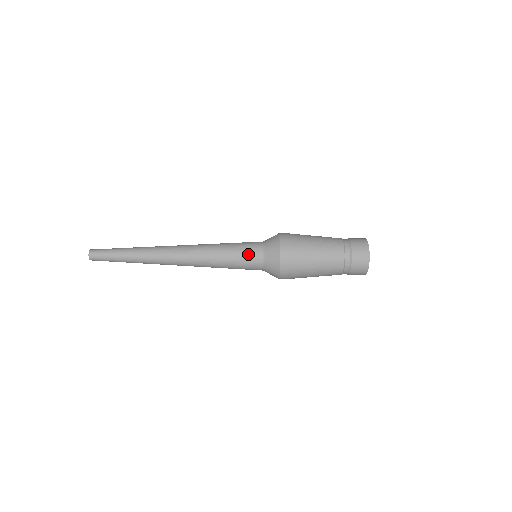
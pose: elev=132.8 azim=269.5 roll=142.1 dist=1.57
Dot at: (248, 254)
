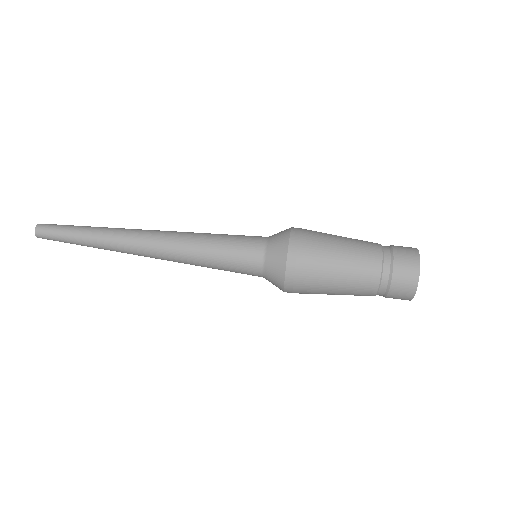
Dot at: (243, 249)
